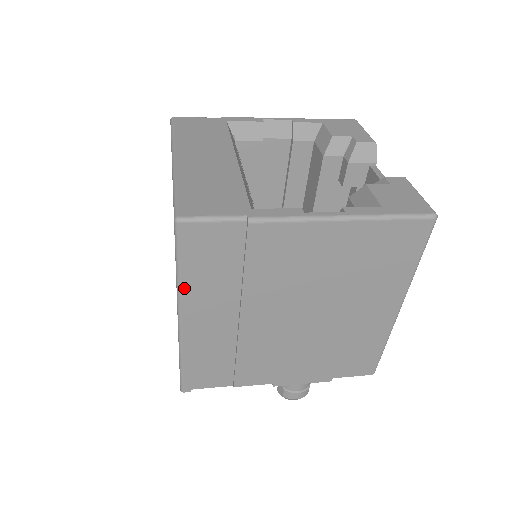
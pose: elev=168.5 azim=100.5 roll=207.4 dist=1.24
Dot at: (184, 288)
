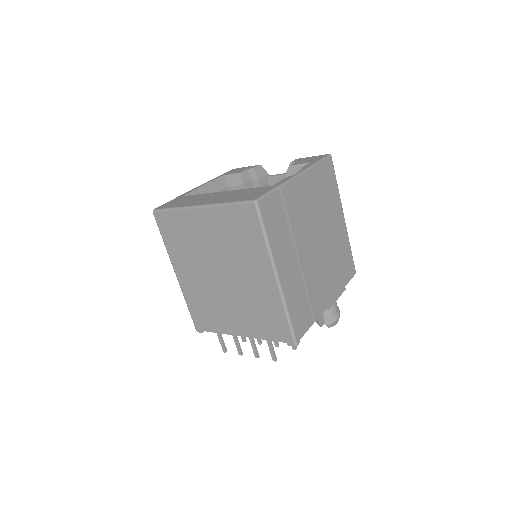
Dot at: (272, 249)
